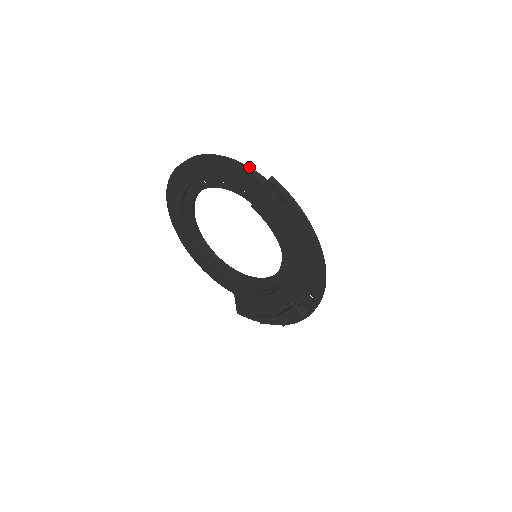
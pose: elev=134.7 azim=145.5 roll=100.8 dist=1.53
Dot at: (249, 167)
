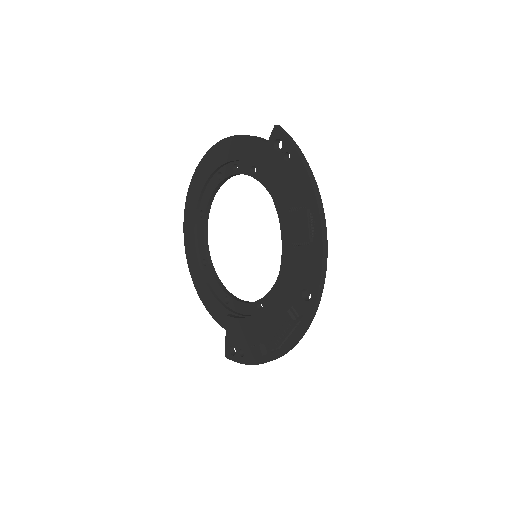
Dot at: (263, 138)
